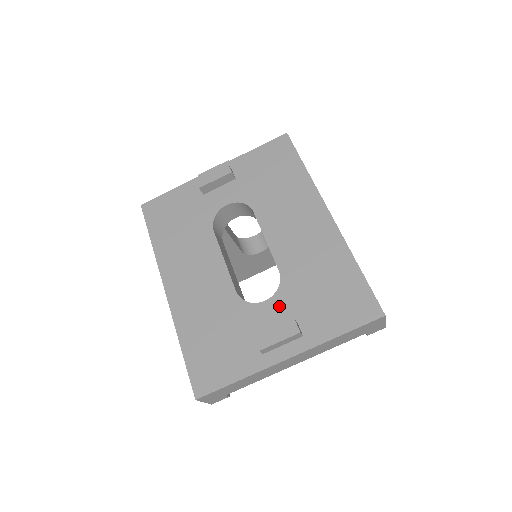
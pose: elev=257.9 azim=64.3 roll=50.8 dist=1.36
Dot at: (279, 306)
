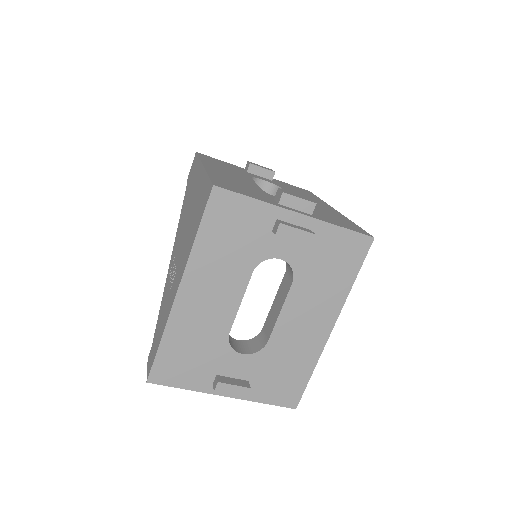
Dot at: (248, 364)
